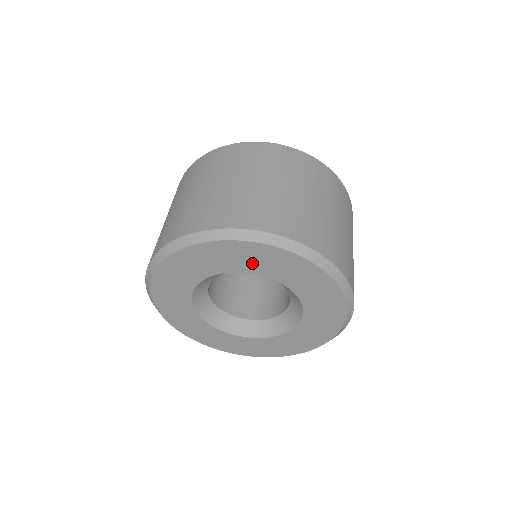
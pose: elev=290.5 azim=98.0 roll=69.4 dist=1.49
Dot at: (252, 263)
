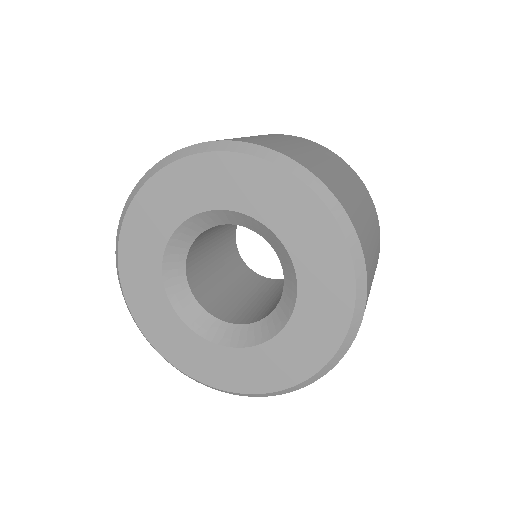
Dot at: (268, 204)
